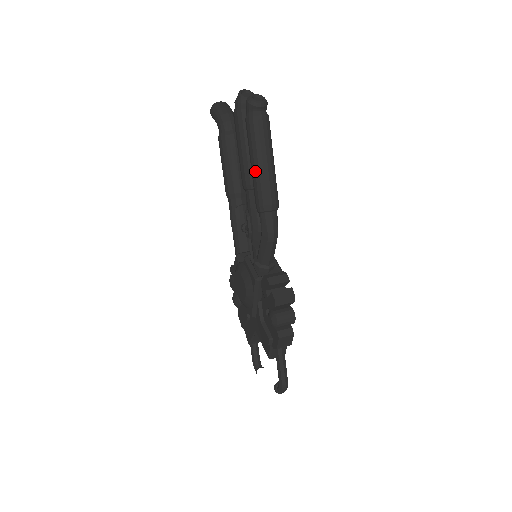
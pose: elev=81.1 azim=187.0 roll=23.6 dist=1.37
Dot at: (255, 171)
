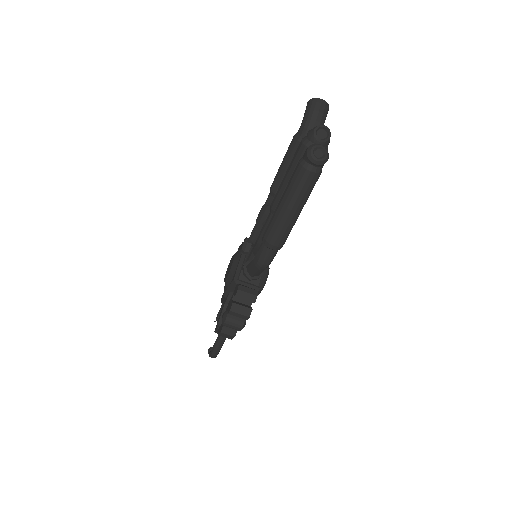
Dot at: (277, 210)
